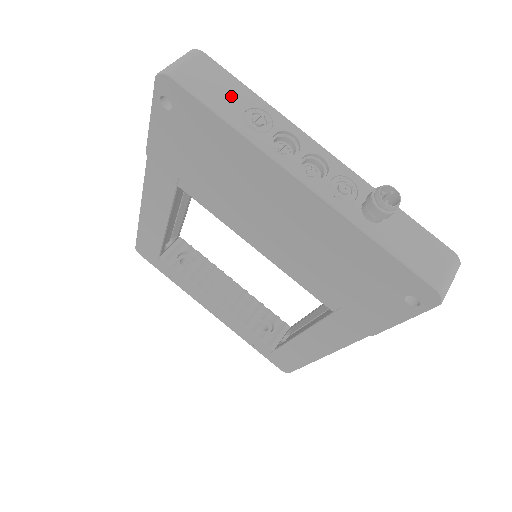
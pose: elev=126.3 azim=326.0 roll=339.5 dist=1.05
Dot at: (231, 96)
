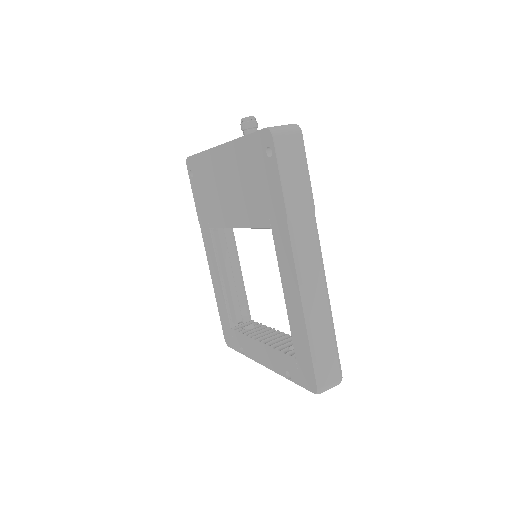
Dot at: occluded
